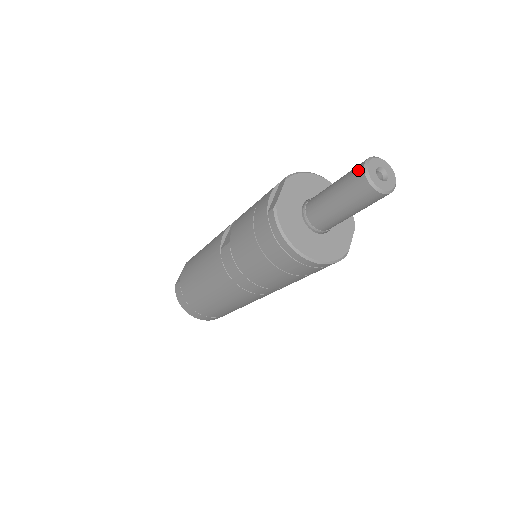
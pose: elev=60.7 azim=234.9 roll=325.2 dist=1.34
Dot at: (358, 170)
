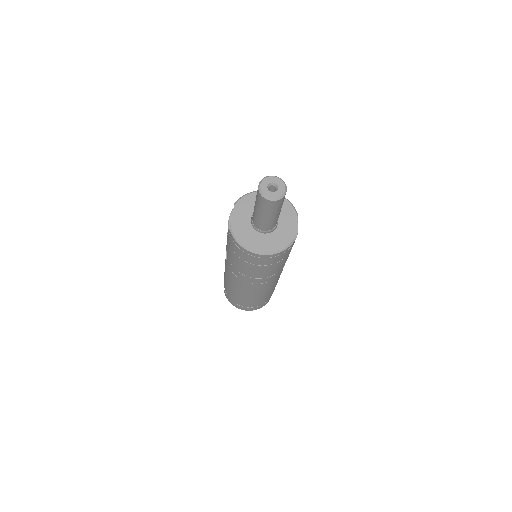
Dot at: (257, 191)
